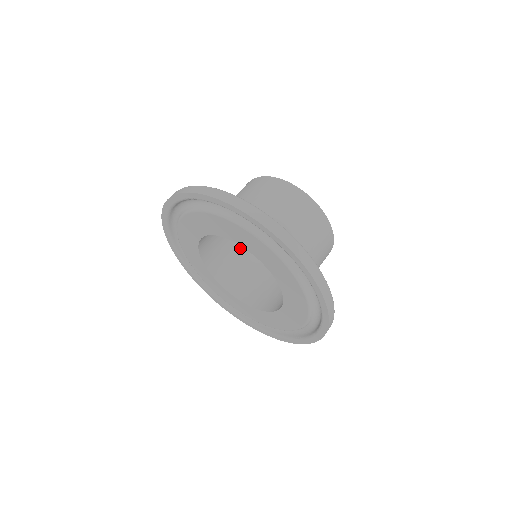
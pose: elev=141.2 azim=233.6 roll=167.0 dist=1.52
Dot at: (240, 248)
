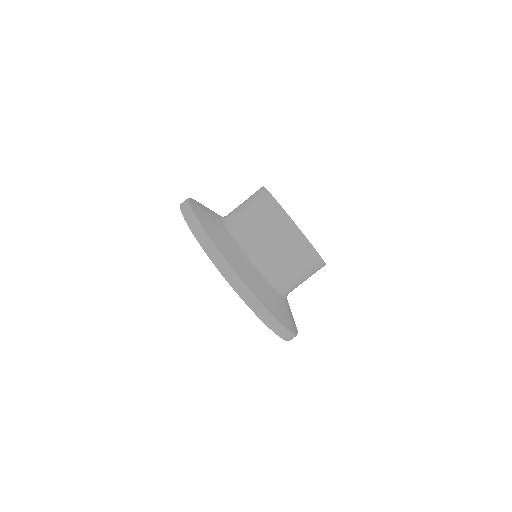
Dot at: occluded
